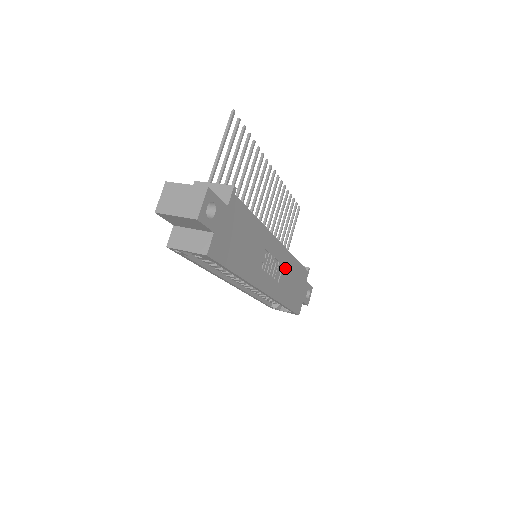
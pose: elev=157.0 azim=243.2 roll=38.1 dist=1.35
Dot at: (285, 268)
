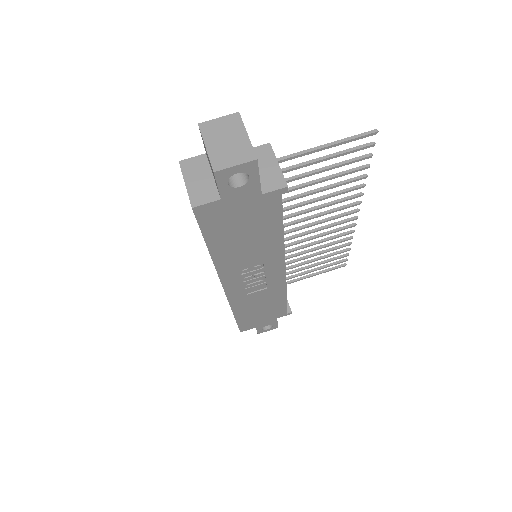
Dot at: (267, 291)
